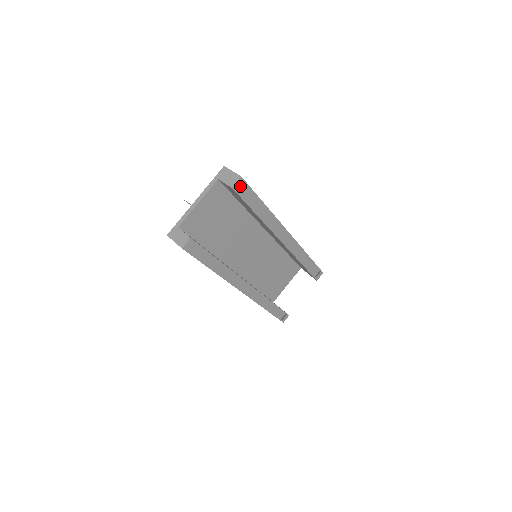
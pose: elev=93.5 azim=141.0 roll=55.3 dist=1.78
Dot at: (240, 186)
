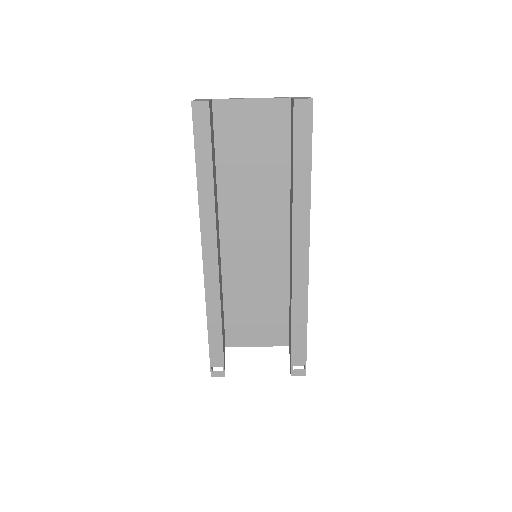
Dot at: (303, 109)
